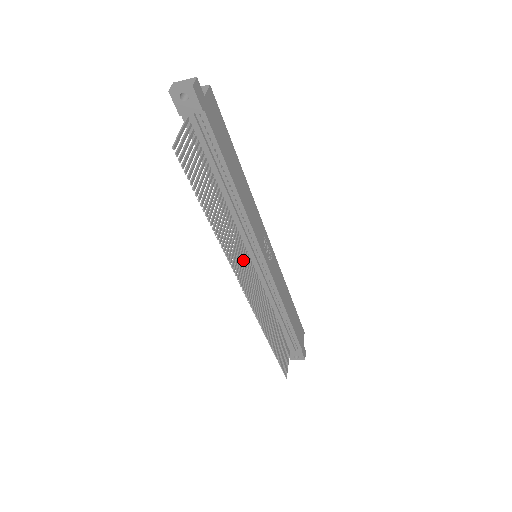
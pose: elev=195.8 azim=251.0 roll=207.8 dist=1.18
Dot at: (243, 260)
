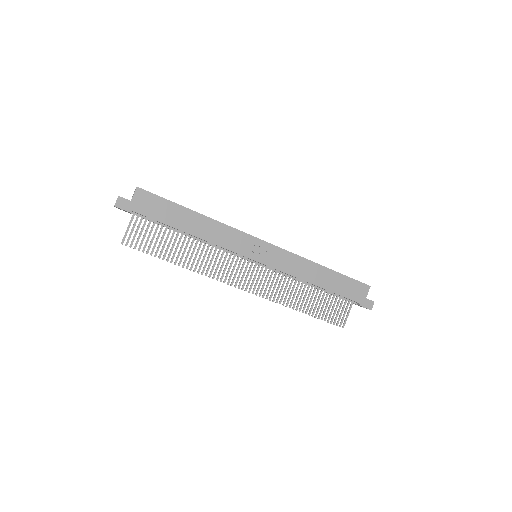
Dot at: occluded
